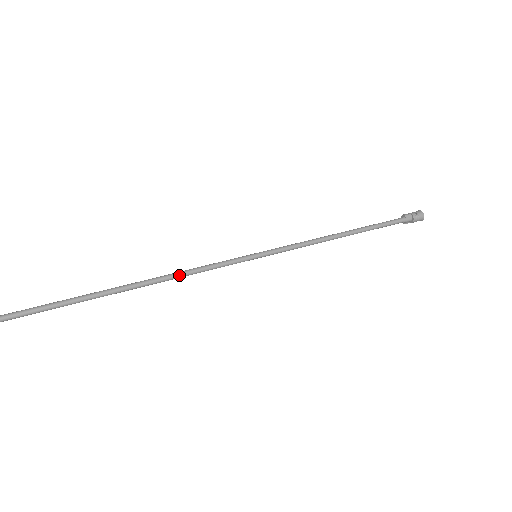
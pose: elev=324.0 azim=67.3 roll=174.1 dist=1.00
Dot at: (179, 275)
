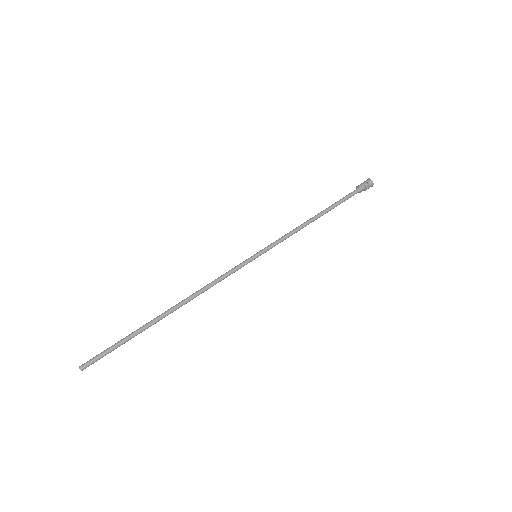
Dot at: (204, 290)
